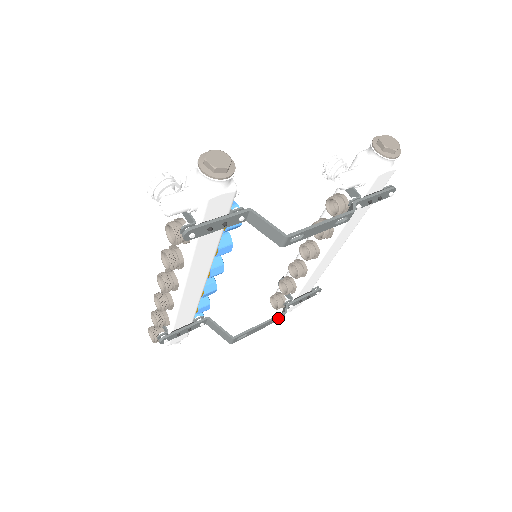
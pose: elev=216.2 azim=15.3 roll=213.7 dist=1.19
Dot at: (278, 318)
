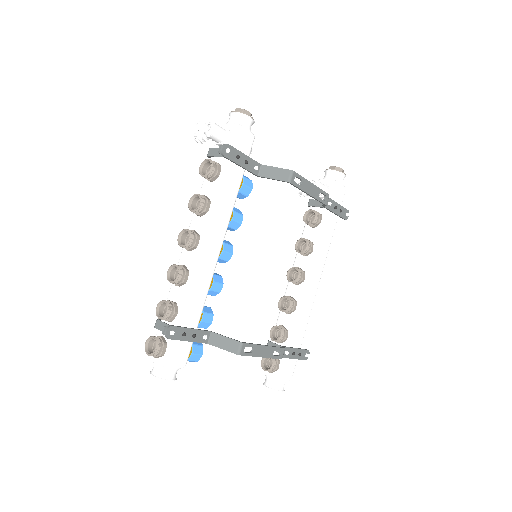
Dot at: (278, 355)
